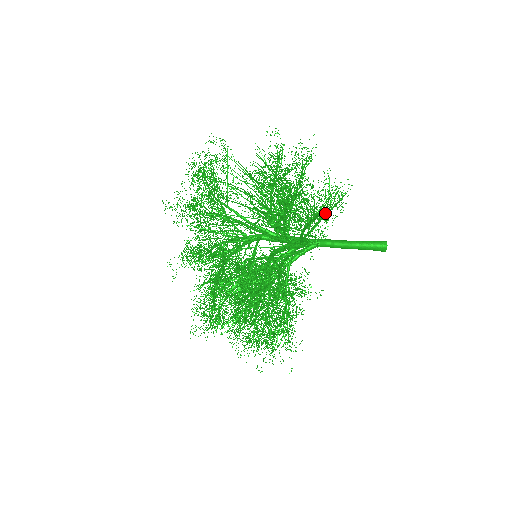
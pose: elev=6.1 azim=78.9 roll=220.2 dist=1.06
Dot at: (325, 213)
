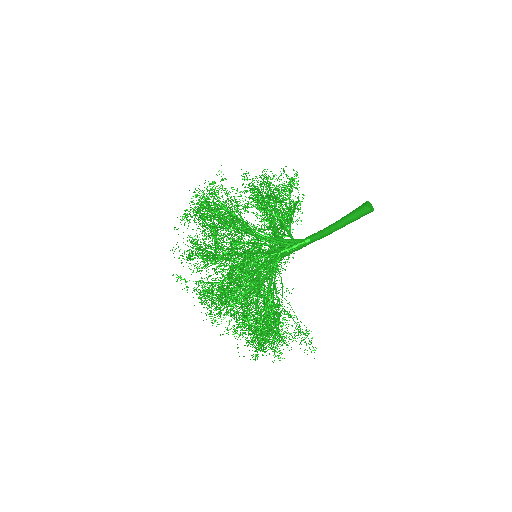
Dot at: occluded
